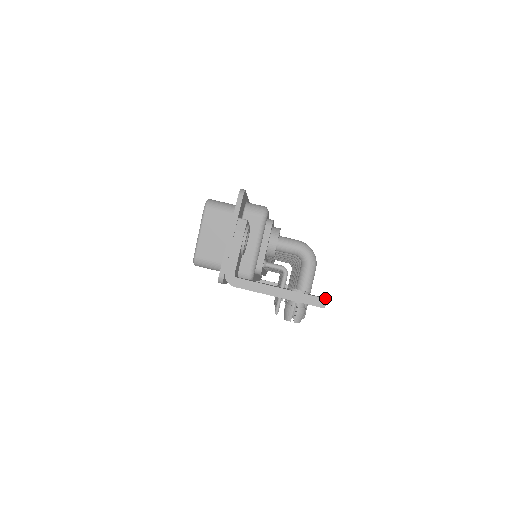
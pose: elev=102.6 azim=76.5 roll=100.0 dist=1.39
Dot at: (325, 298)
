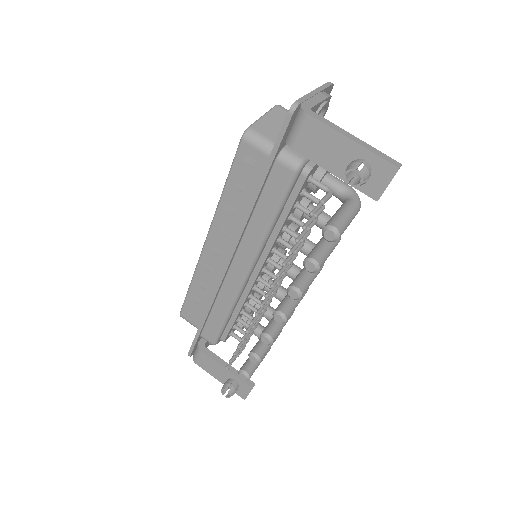
Dot at: occluded
